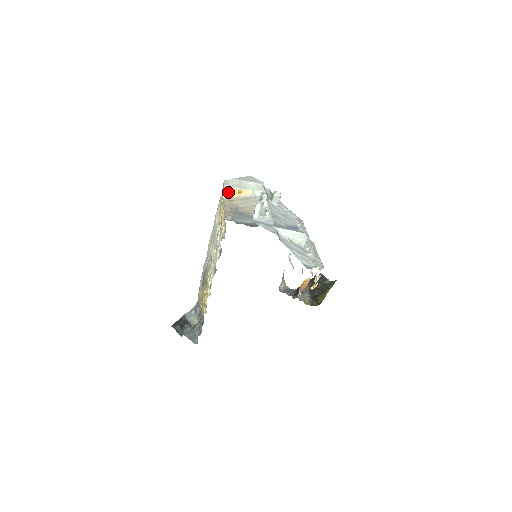
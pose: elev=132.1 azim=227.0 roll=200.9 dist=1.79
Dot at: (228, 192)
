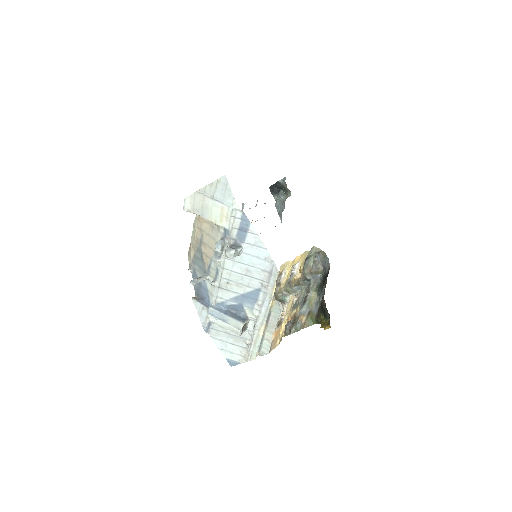
Dot at: occluded
